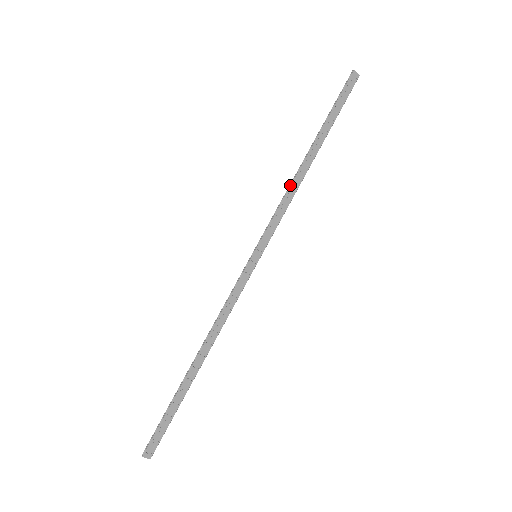
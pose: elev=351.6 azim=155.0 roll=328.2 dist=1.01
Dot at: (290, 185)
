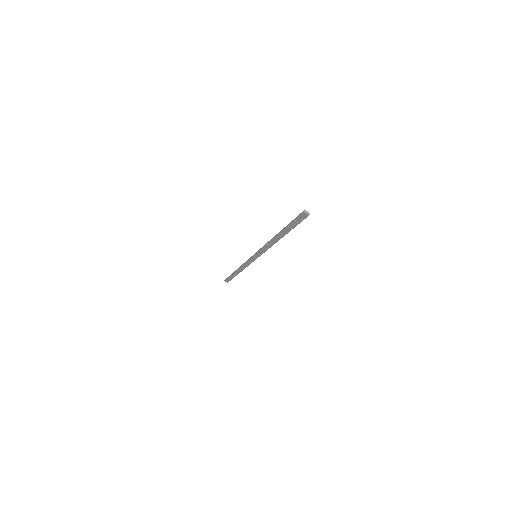
Dot at: (268, 242)
